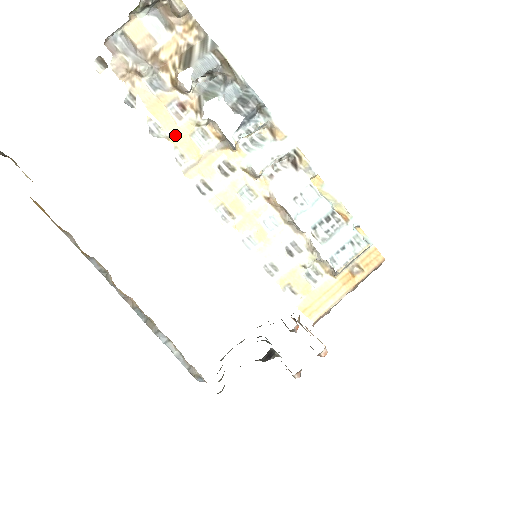
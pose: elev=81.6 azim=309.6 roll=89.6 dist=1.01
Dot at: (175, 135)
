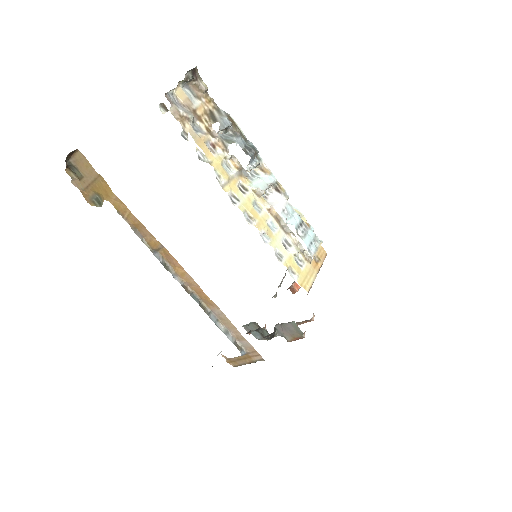
Dot at: (213, 162)
